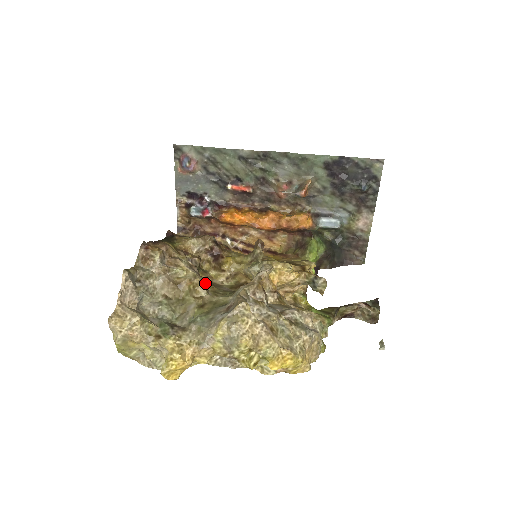
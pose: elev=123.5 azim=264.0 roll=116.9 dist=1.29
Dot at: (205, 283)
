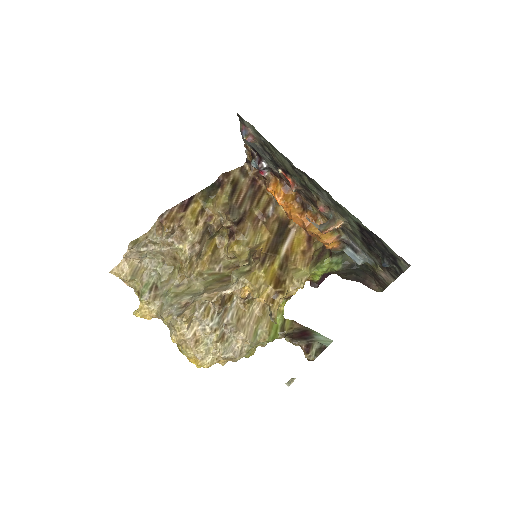
Dot at: (204, 257)
